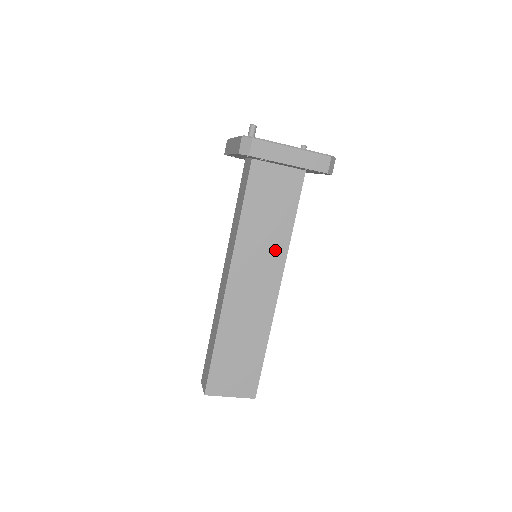
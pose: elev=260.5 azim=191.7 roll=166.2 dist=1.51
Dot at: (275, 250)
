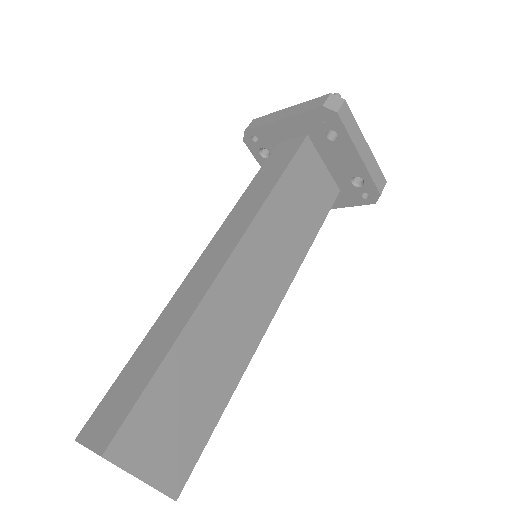
Dot at: (289, 256)
